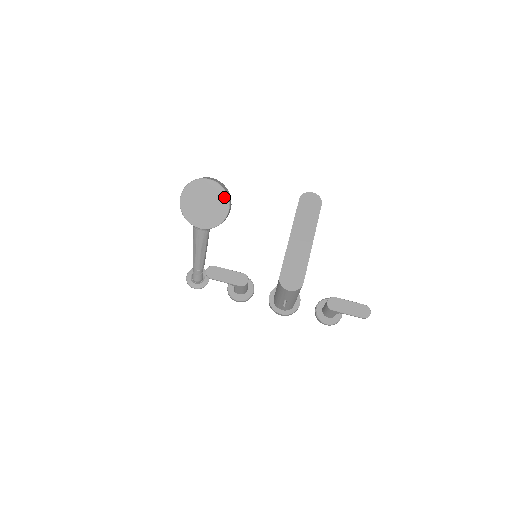
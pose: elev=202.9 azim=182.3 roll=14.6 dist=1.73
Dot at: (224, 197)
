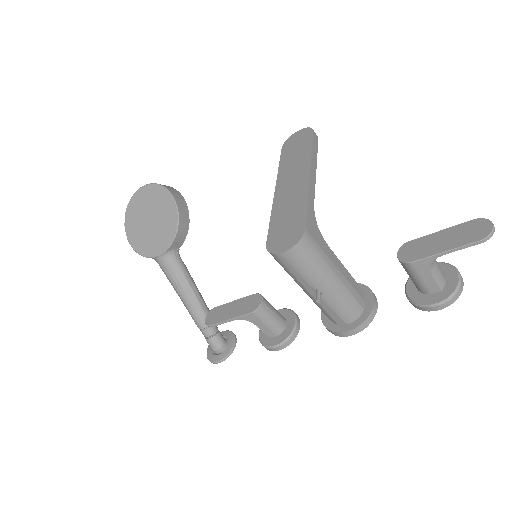
Dot at: (165, 195)
